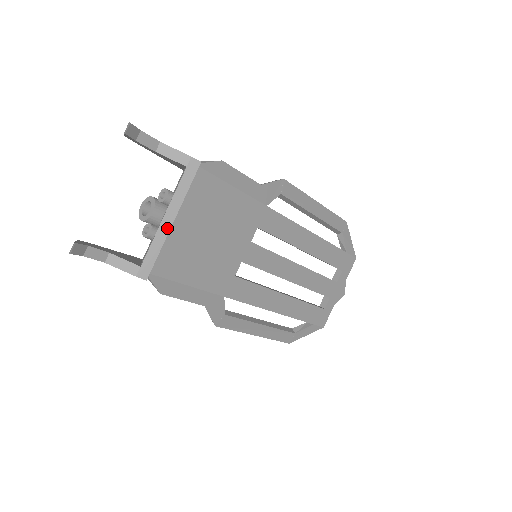
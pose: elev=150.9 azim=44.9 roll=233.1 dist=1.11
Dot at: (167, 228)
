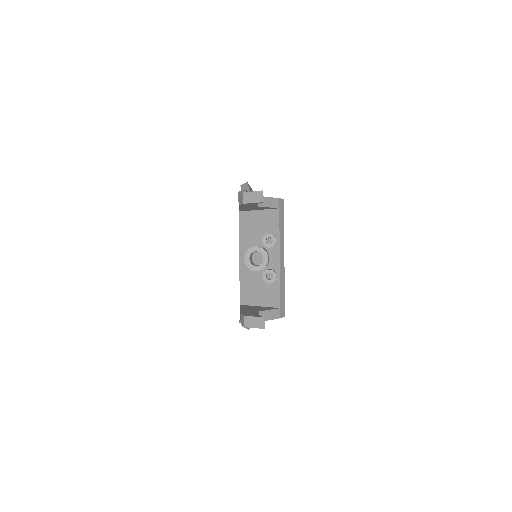
Dot at: (283, 266)
